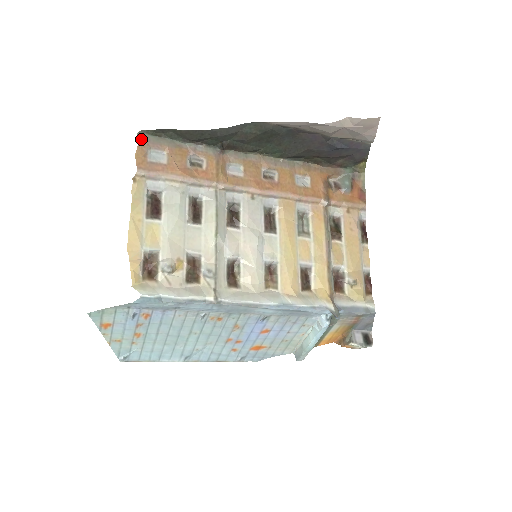
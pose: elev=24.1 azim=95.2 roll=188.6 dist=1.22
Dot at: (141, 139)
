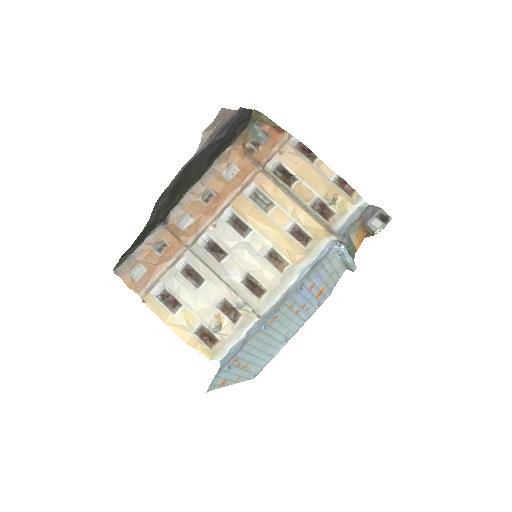
Dot at: (119, 274)
